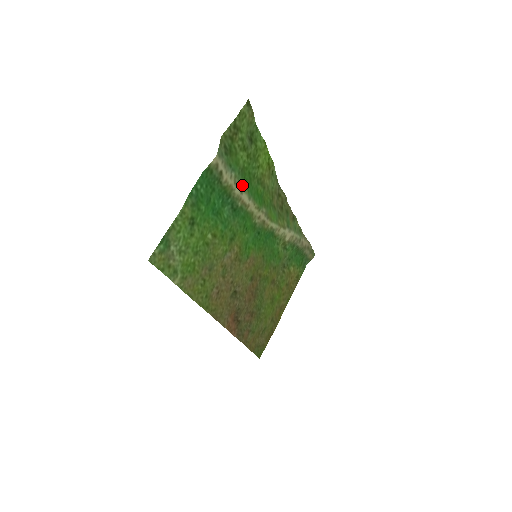
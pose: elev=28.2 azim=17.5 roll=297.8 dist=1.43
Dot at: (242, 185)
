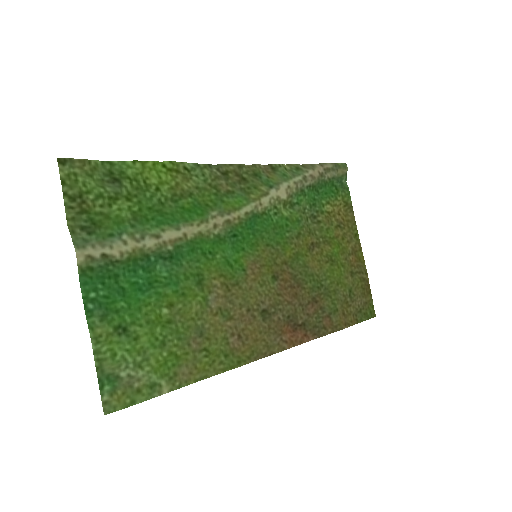
Dot at: (152, 230)
